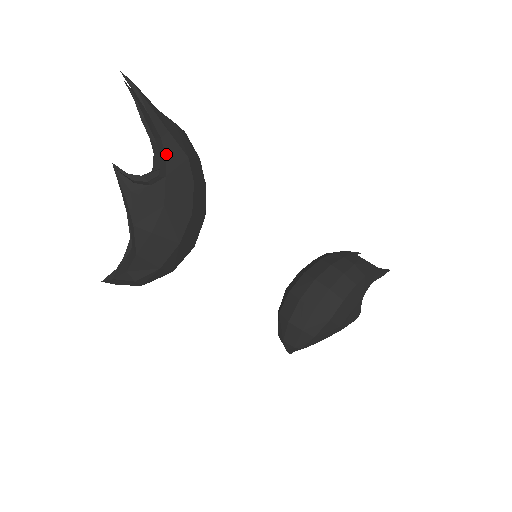
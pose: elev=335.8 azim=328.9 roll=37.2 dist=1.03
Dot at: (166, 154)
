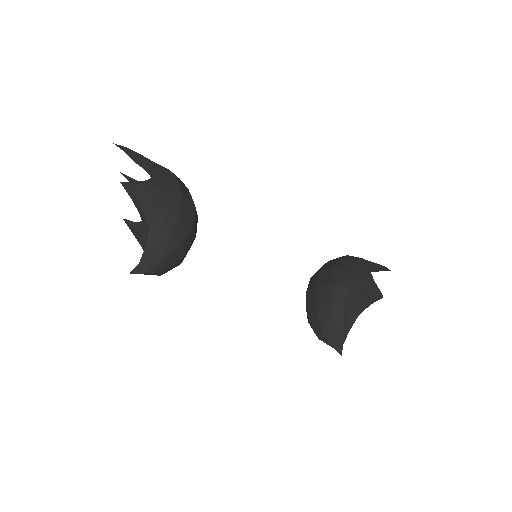
Dot at: (153, 168)
